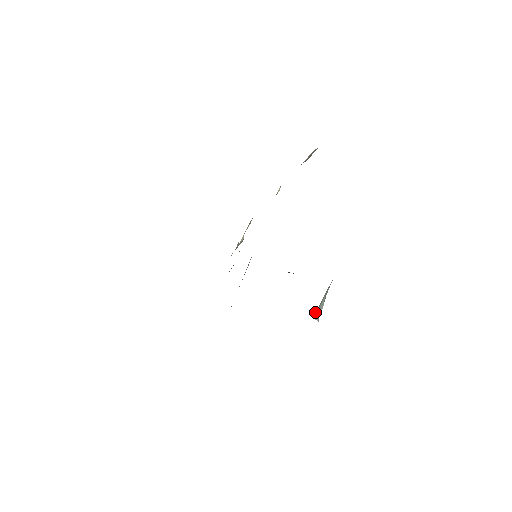
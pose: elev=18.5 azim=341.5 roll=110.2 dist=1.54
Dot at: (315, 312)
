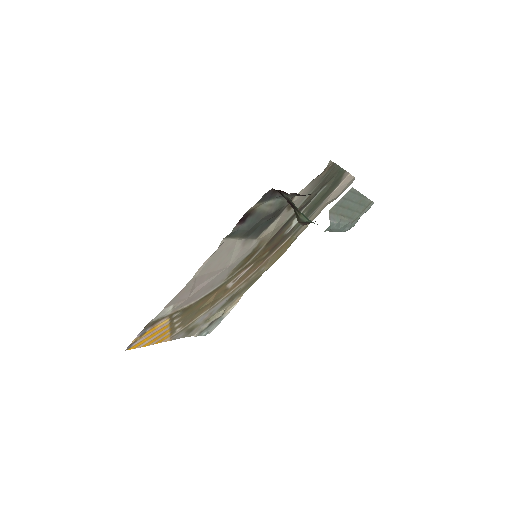
Dot at: (331, 211)
